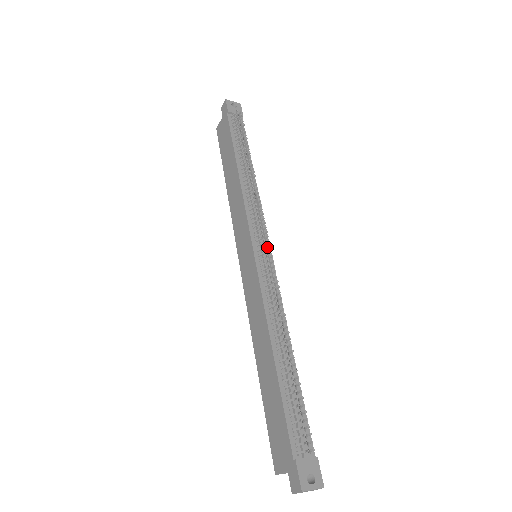
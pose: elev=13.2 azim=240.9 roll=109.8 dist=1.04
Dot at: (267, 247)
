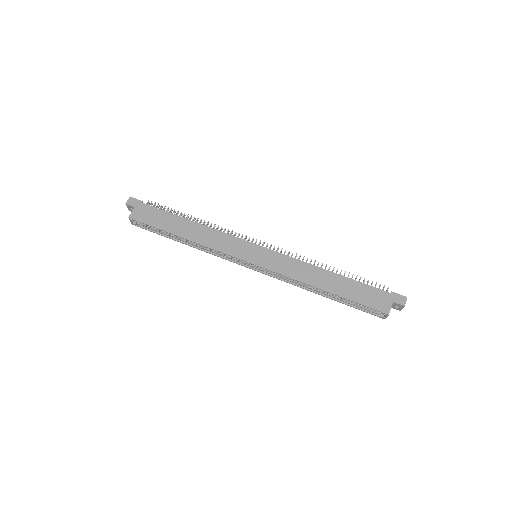
Dot at: (263, 245)
